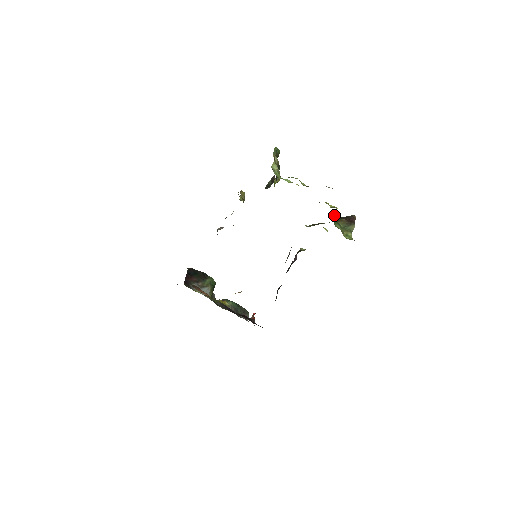
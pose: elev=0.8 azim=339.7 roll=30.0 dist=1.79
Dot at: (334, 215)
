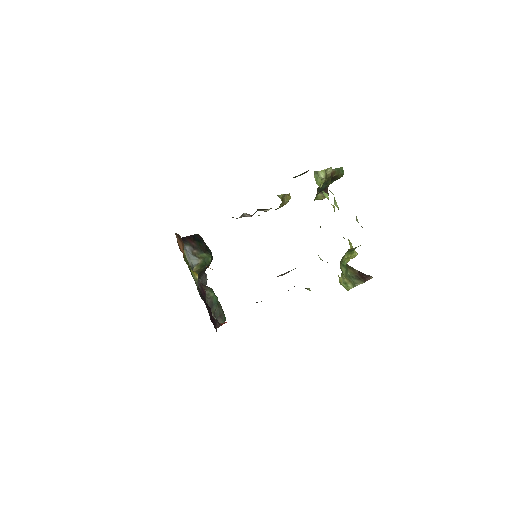
Dot at: (347, 256)
